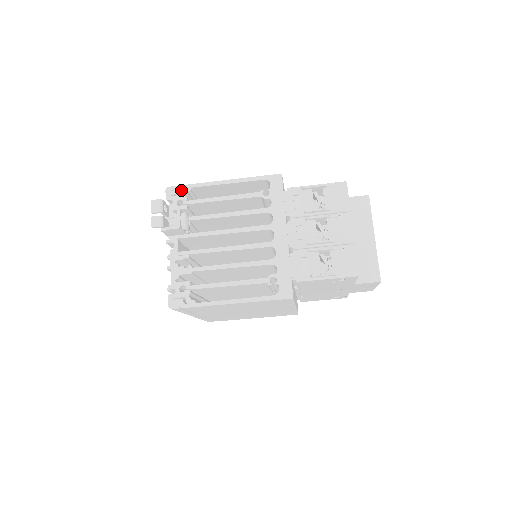
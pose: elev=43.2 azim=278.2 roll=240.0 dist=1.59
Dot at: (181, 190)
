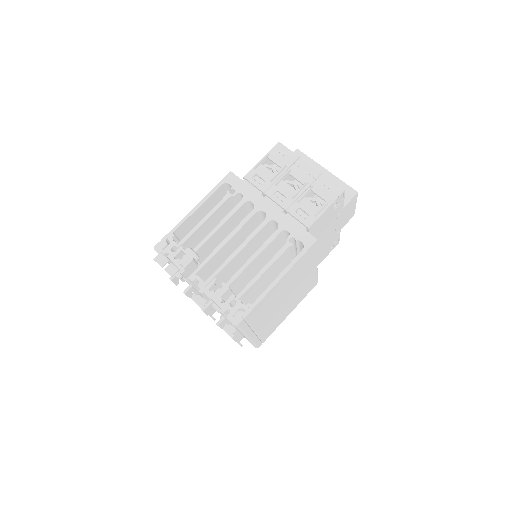
Dot at: (166, 241)
